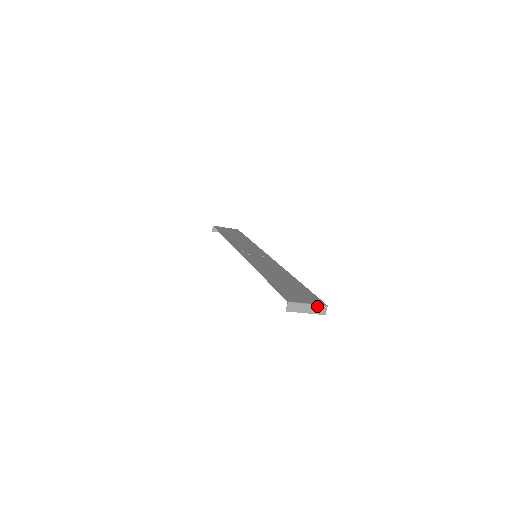
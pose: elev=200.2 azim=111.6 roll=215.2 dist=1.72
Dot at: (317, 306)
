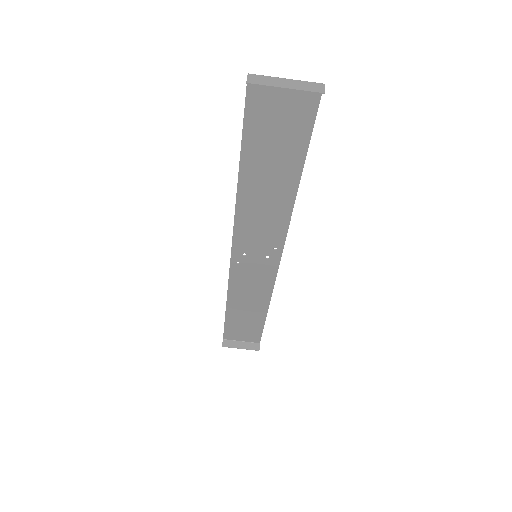
Dot at: (304, 82)
